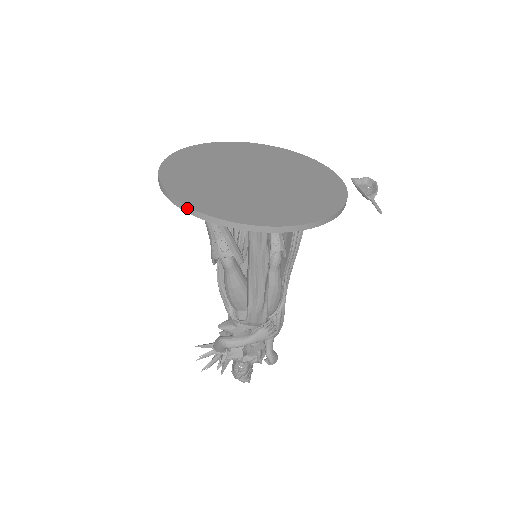
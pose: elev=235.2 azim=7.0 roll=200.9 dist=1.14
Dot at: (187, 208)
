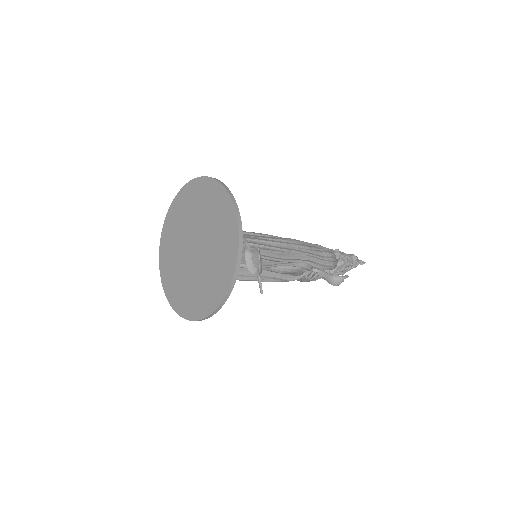
Dot at: (164, 288)
